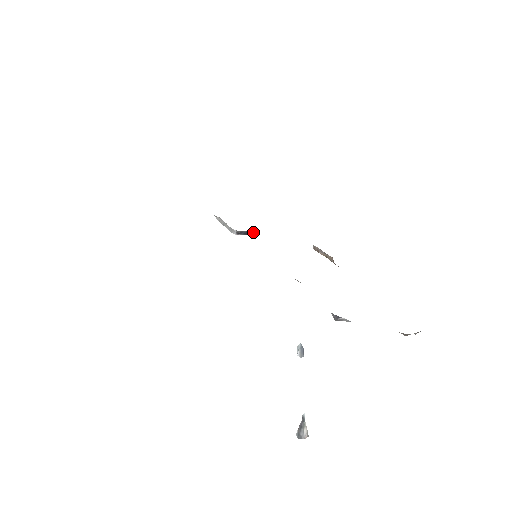
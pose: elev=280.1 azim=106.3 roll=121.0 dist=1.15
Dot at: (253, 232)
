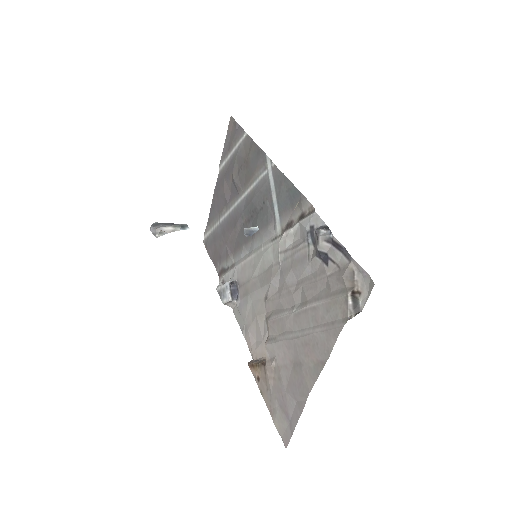
Dot at: (236, 300)
